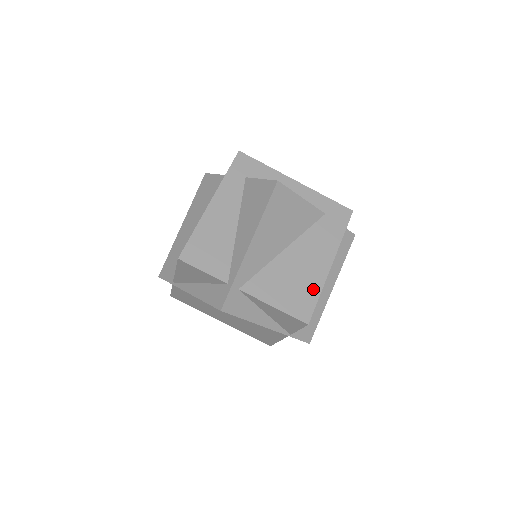
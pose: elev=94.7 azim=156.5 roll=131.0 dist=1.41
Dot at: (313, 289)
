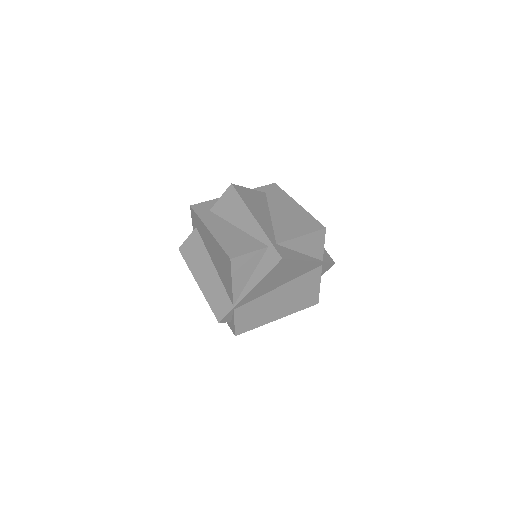
Dot at: (306, 217)
